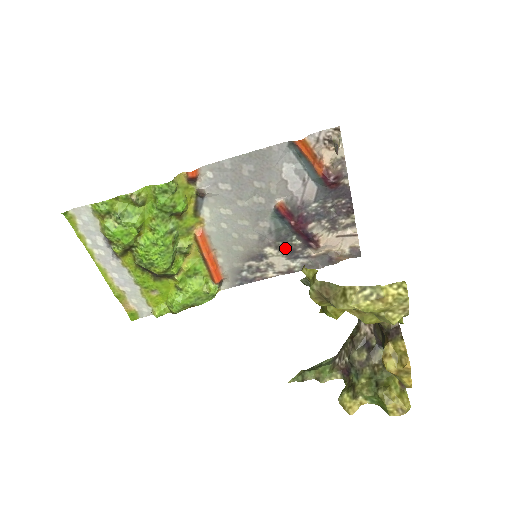
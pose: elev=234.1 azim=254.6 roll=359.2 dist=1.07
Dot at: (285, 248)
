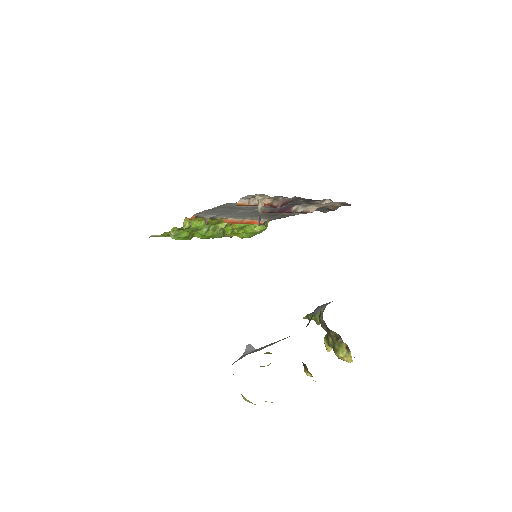
Dot at: occluded
